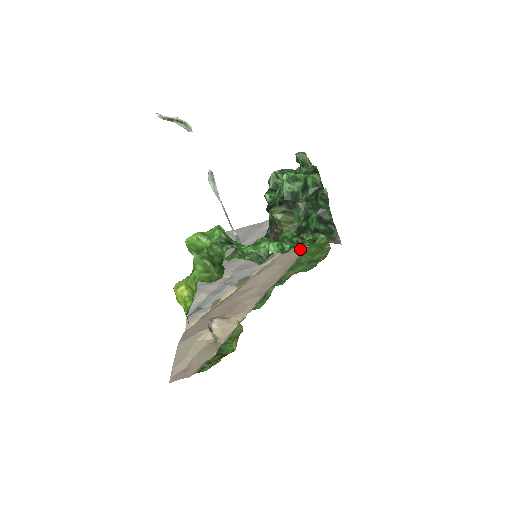
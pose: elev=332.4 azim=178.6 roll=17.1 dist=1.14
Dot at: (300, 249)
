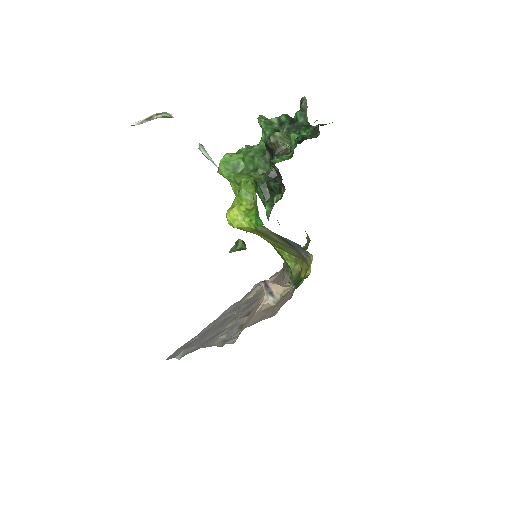
Dot at: (278, 275)
